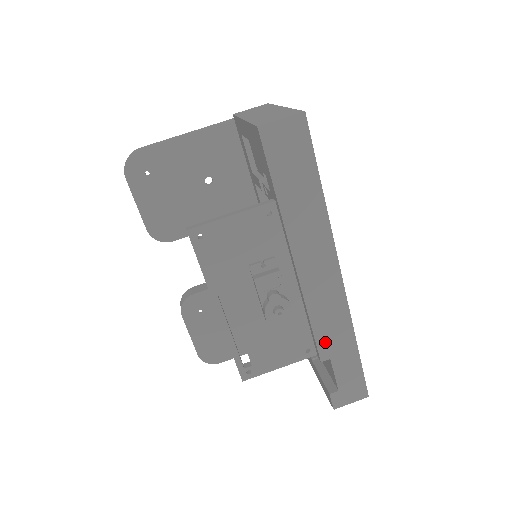
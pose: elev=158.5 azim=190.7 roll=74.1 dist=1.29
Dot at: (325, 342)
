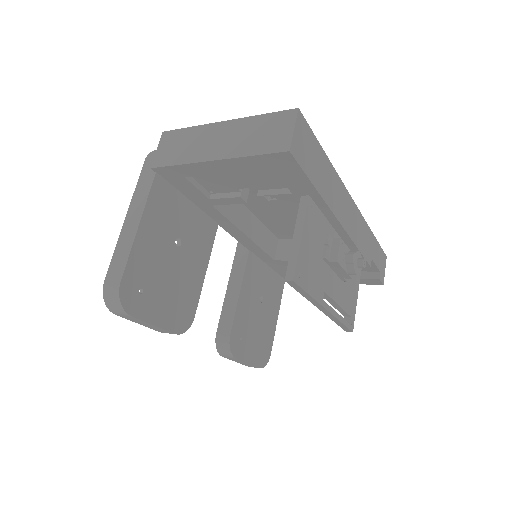
Dot at: (367, 253)
